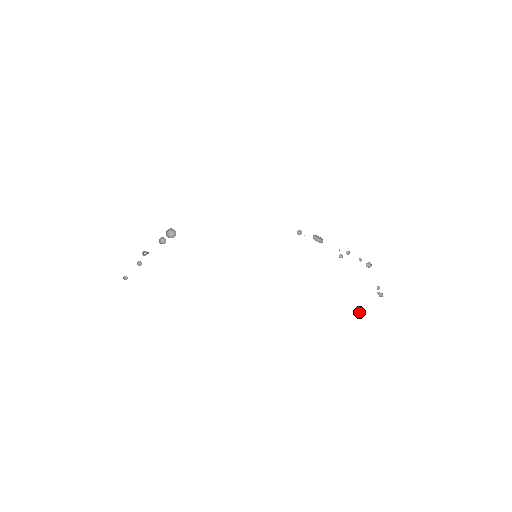
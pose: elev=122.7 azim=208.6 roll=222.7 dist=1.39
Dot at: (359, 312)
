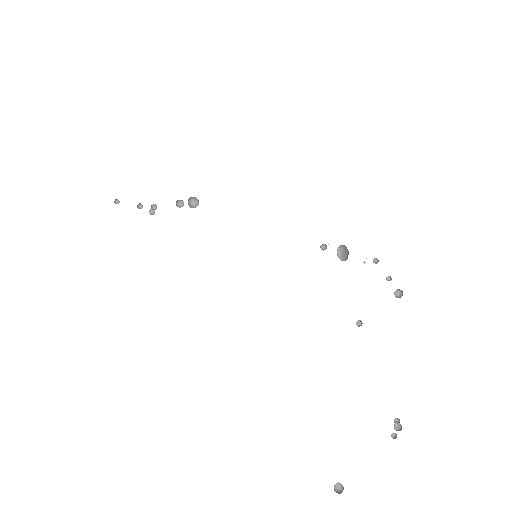
Dot at: (342, 491)
